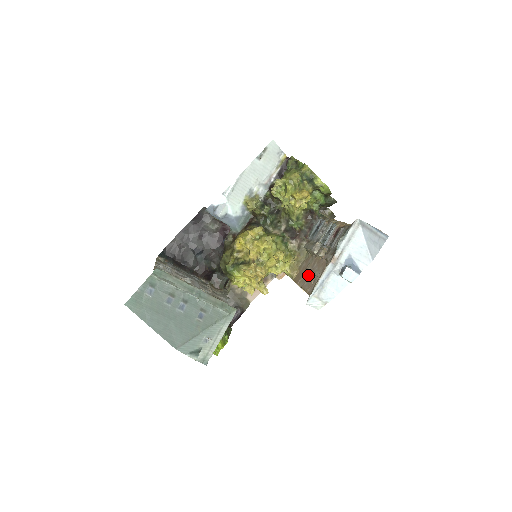
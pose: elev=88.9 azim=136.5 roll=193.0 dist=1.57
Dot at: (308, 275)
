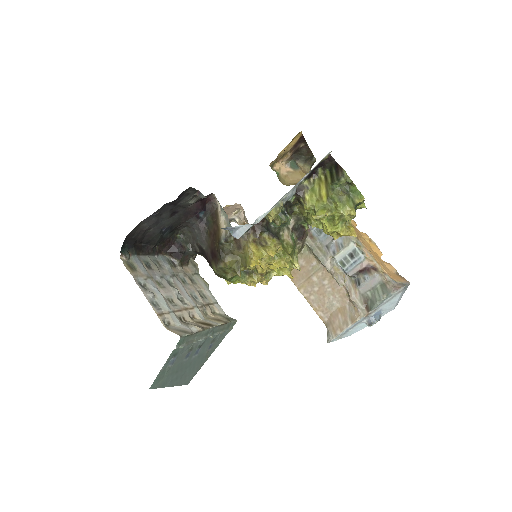
Dot at: (315, 288)
